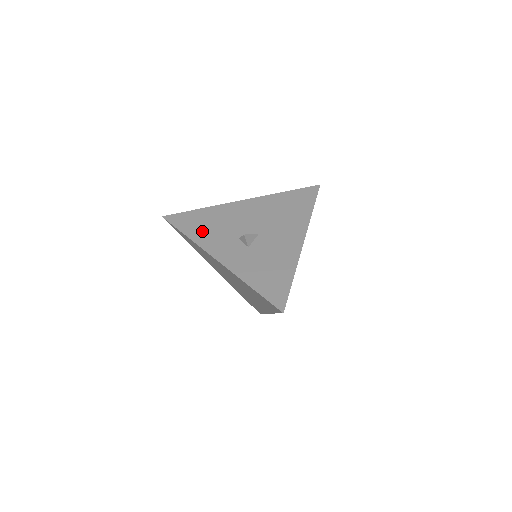
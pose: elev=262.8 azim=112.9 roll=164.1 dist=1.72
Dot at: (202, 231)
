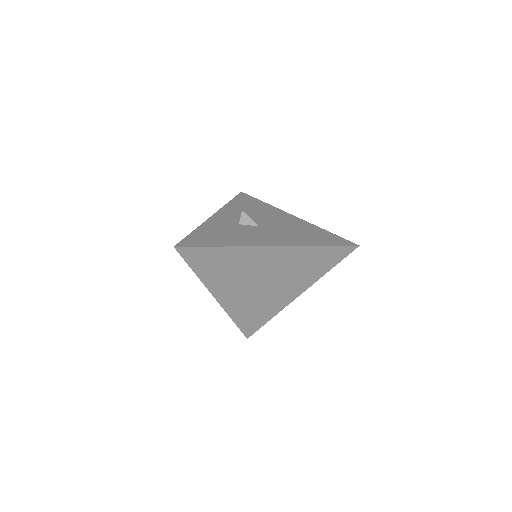
Dot at: (240, 206)
